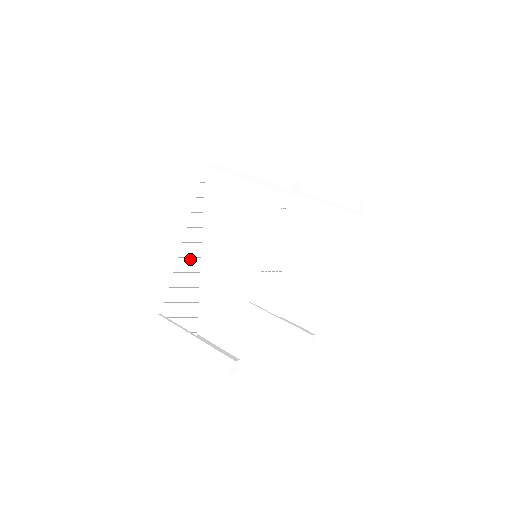
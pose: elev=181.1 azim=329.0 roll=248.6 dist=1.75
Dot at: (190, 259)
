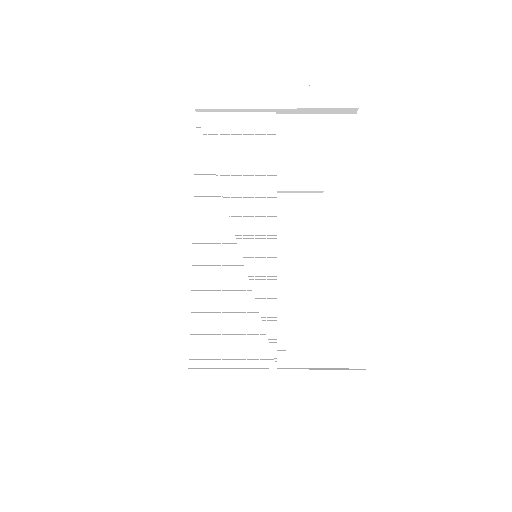
Dot at: (218, 255)
